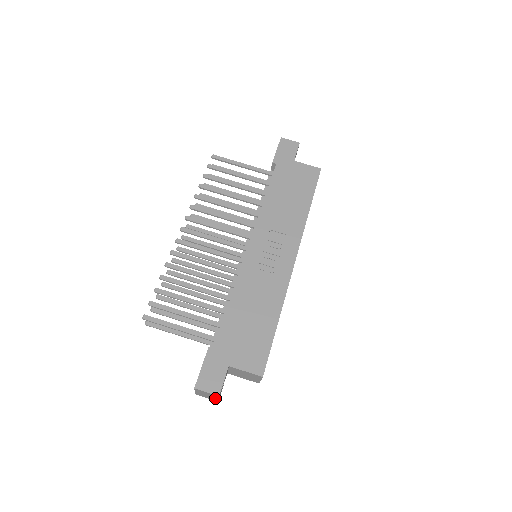
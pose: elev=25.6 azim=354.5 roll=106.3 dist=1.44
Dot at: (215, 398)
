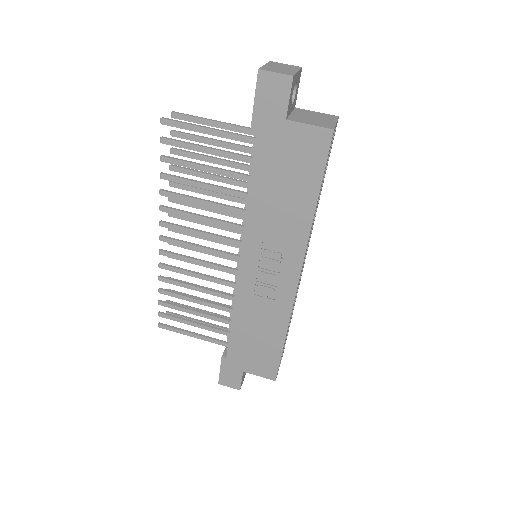
Dot at: occluded
